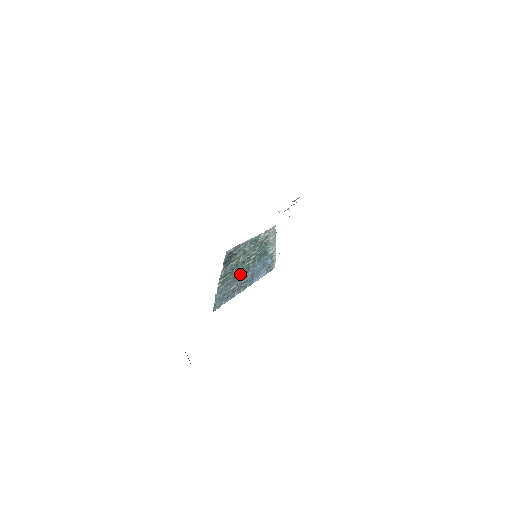
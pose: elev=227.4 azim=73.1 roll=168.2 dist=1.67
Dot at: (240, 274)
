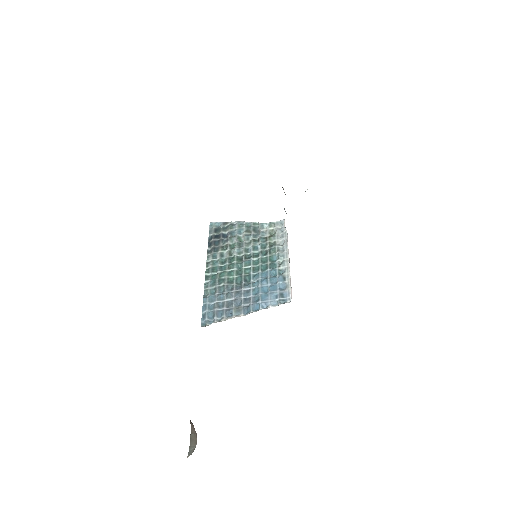
Dot at: (237, 280)
